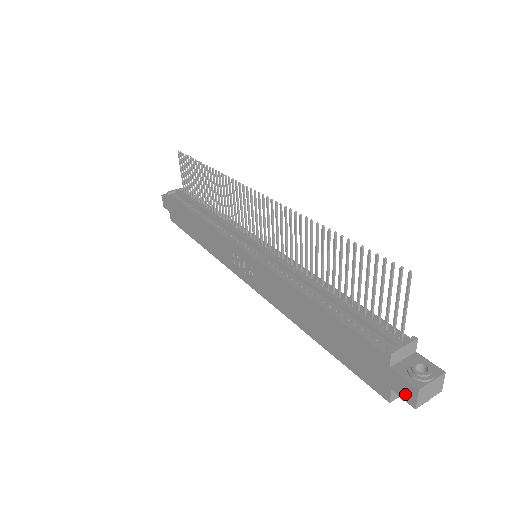
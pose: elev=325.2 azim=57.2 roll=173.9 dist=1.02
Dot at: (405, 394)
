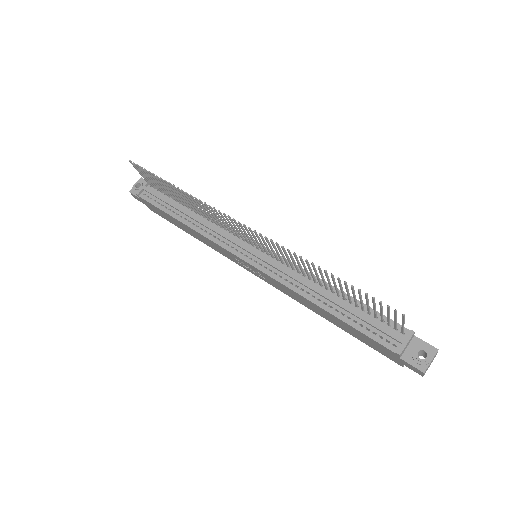
Dot at: (414, 370)
